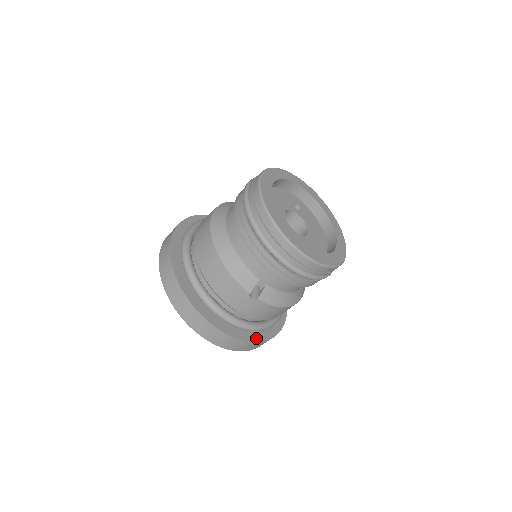
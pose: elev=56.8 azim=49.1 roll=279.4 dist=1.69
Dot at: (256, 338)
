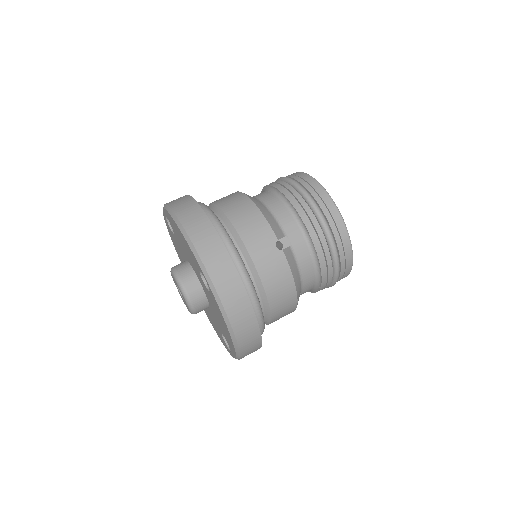
Dot at: occluded
